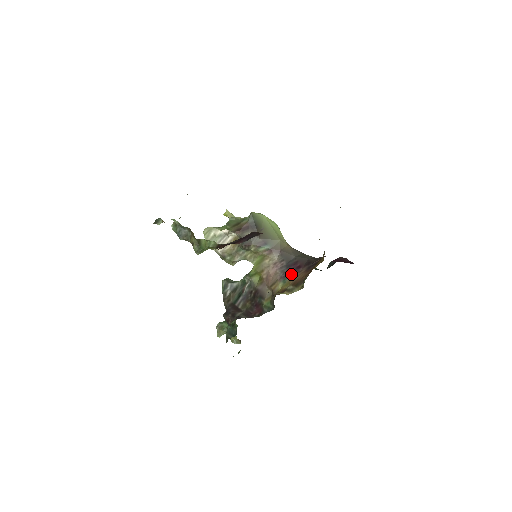
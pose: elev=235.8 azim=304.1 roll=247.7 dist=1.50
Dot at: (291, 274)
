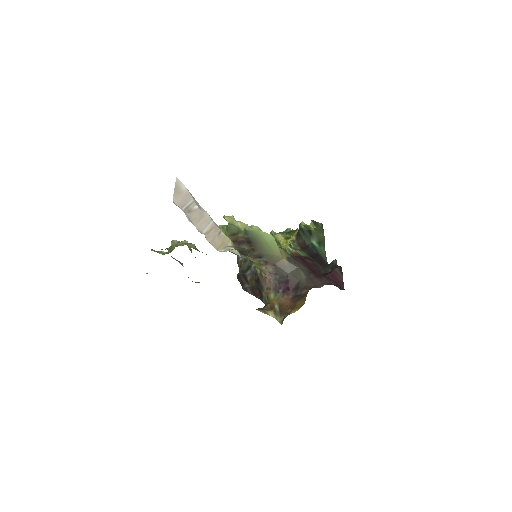
Dot at: (281, 292)
